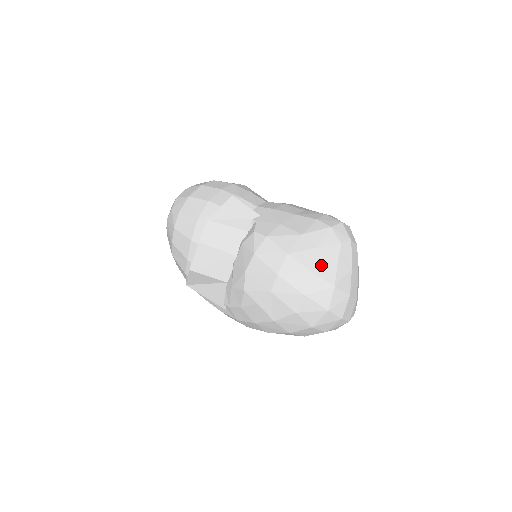
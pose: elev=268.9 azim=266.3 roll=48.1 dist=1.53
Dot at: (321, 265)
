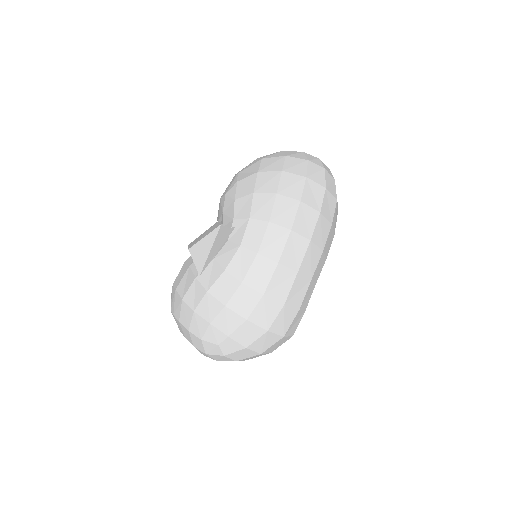
Dot at: occluded
